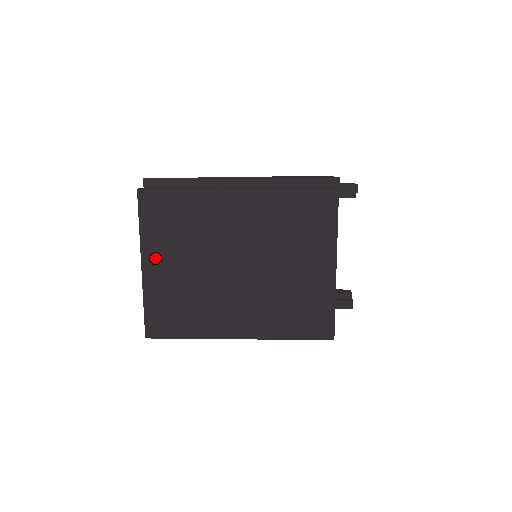
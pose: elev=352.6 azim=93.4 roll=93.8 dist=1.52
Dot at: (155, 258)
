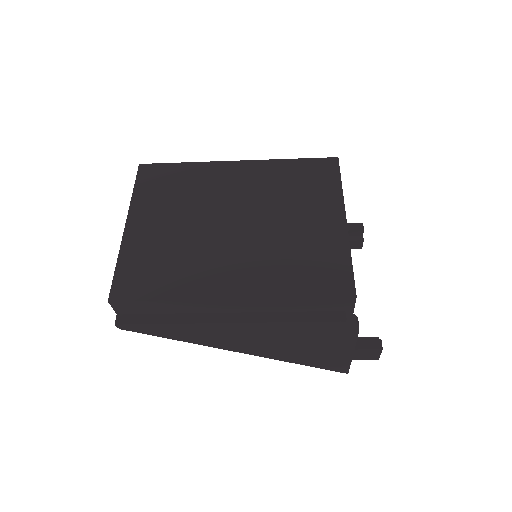
Dot at: (142, 218)
